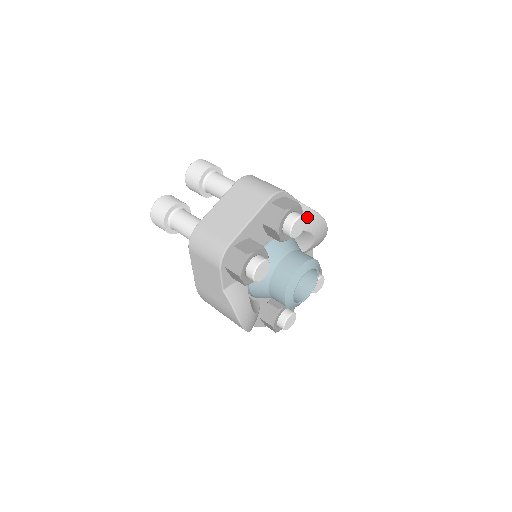
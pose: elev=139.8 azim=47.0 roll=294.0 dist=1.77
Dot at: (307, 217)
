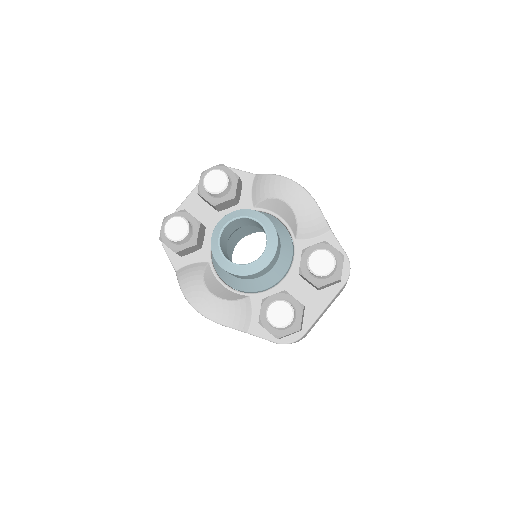
Dot at: (265, 183)
